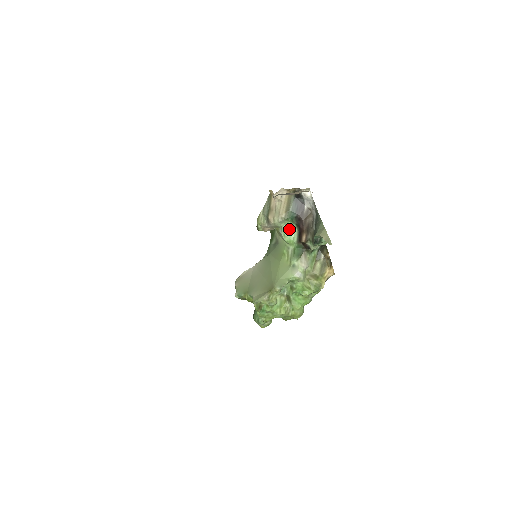
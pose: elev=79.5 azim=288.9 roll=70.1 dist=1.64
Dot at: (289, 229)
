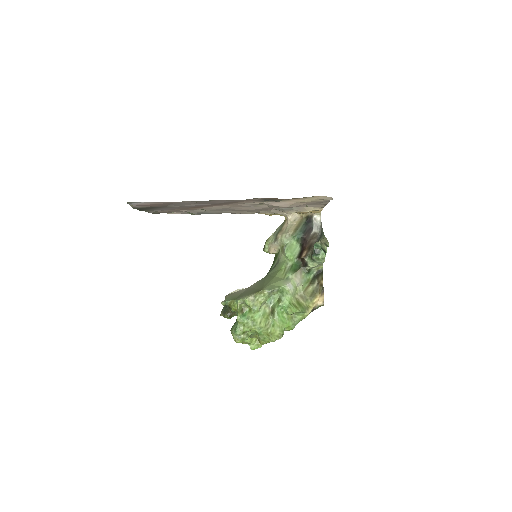
Dot at: (293, 247)
